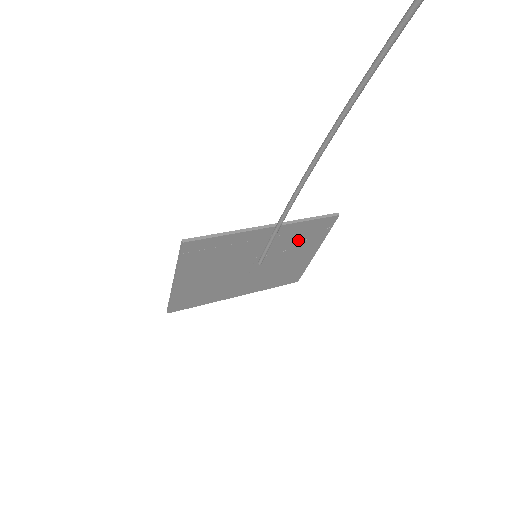
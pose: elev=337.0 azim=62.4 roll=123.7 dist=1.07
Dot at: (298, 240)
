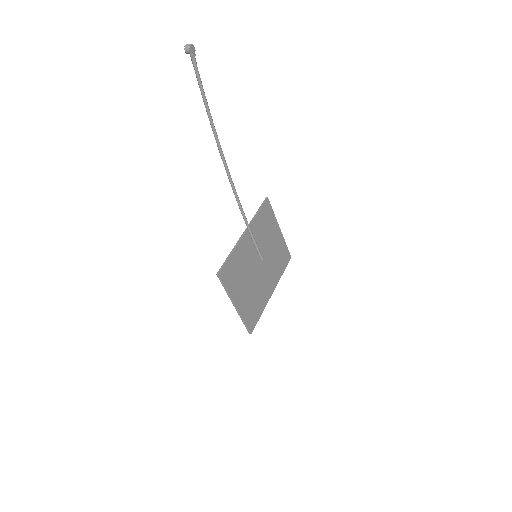
Dot at: (265, 229)
